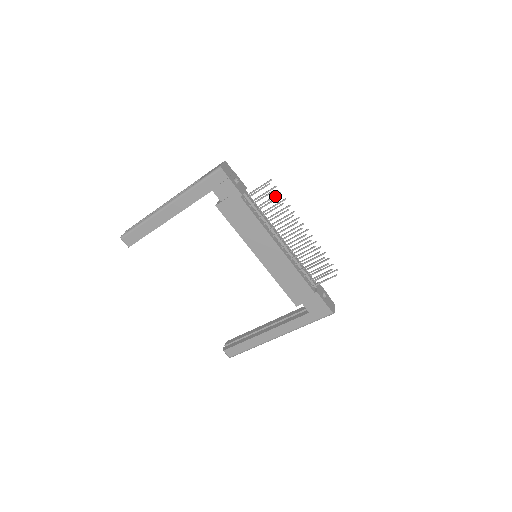
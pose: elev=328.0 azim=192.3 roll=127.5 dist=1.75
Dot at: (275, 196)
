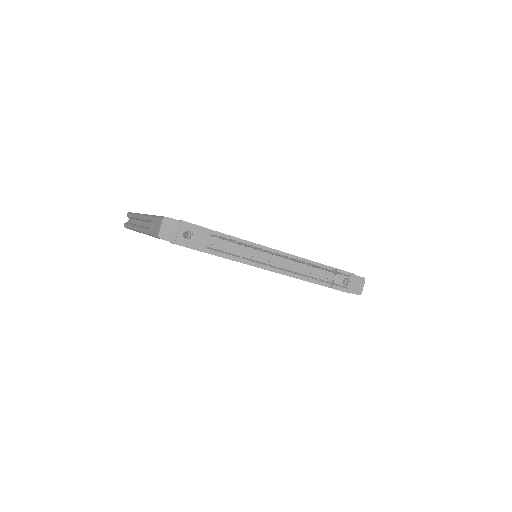
Dot at: occluded
